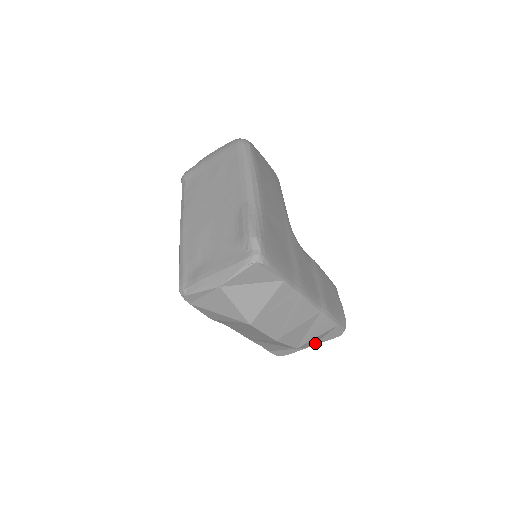
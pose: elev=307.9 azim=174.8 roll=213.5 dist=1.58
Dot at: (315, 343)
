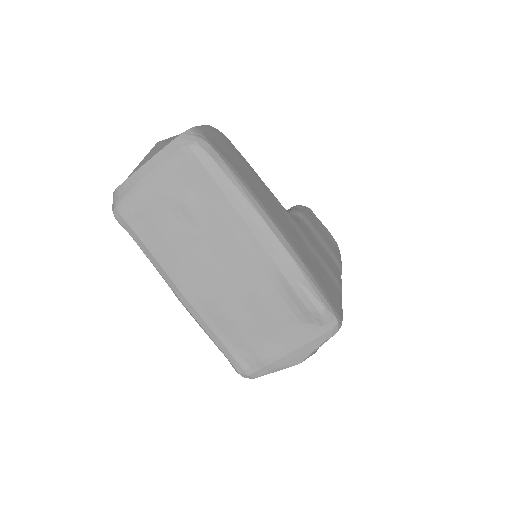
Dot at: occluded
